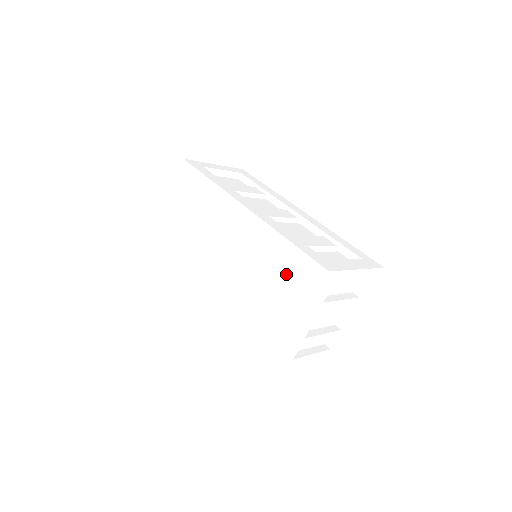
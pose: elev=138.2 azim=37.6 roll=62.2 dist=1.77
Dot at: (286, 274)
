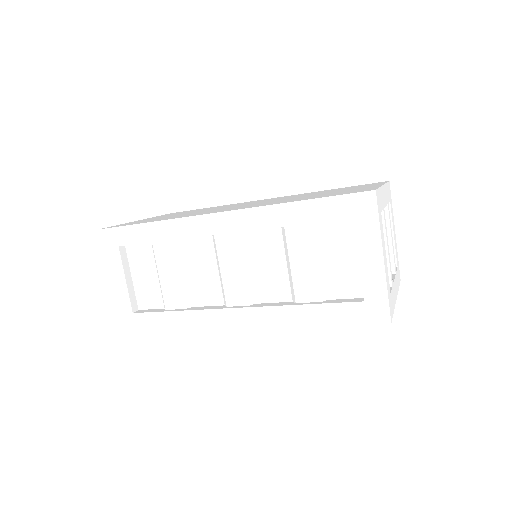
Dot at: occluded
